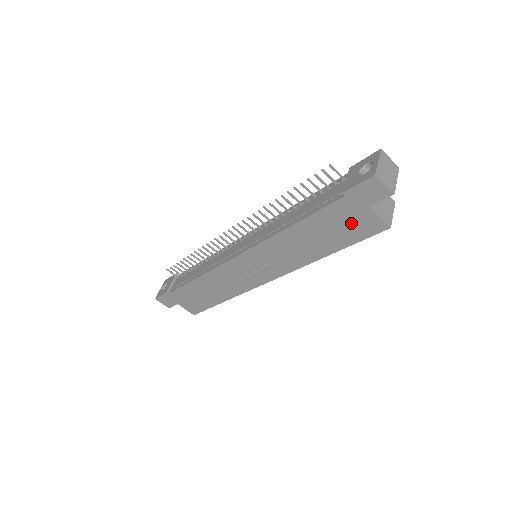
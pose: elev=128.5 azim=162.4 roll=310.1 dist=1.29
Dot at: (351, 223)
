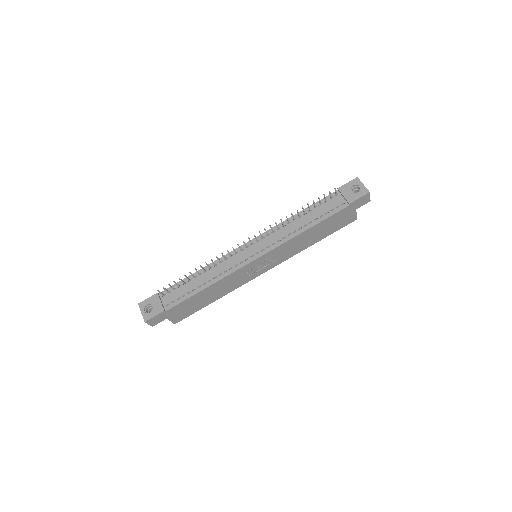
Dot at: (342, 220)
